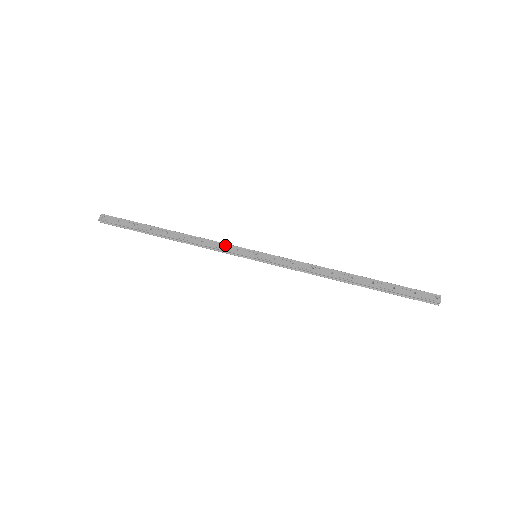
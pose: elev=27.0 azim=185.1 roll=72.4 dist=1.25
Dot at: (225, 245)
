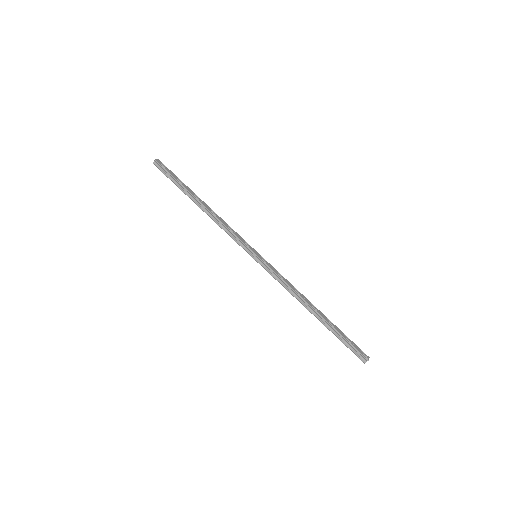
Dot at: (239, 235)
